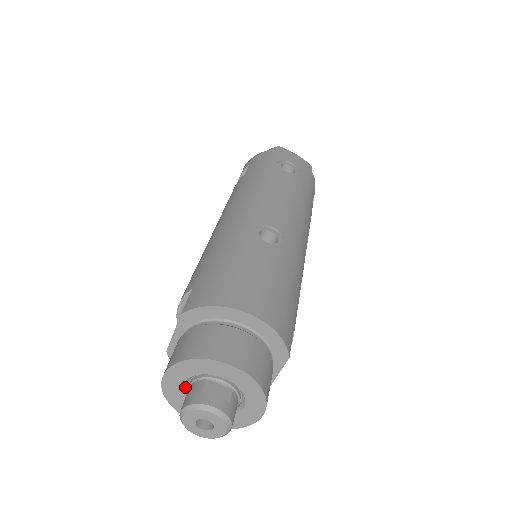
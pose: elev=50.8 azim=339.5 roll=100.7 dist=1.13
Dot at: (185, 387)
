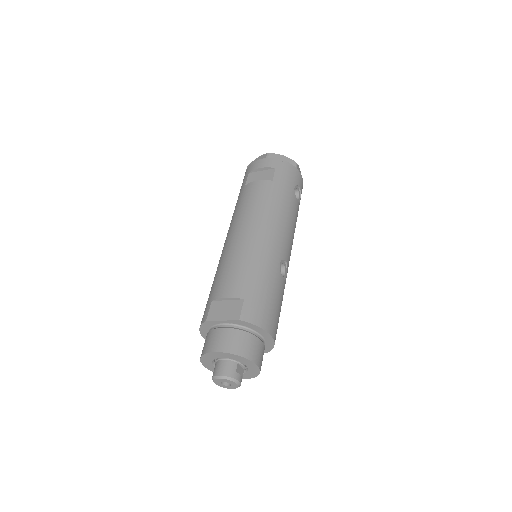
Dot at: (220, 357)
